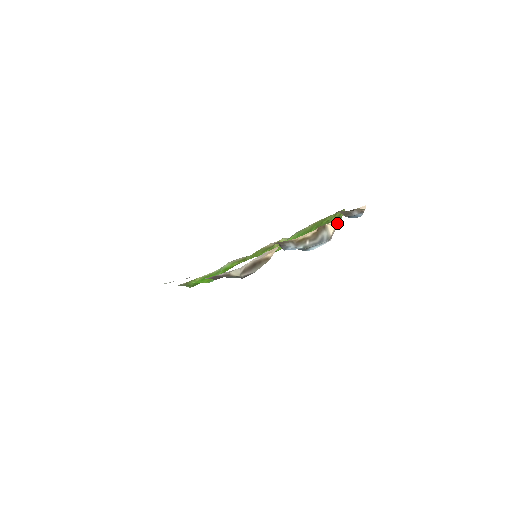
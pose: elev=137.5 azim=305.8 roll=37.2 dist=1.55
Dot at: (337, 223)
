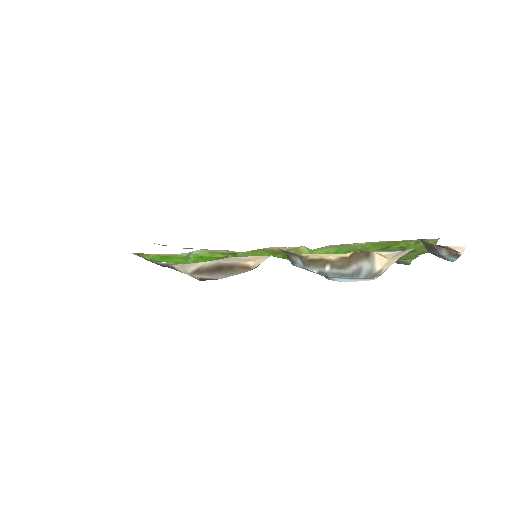
Dot at: (396, 257)
